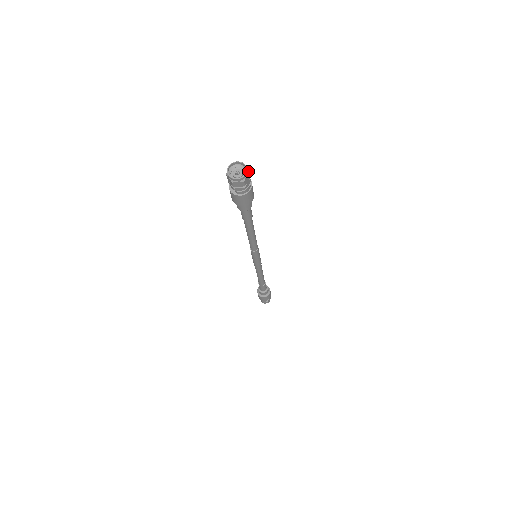
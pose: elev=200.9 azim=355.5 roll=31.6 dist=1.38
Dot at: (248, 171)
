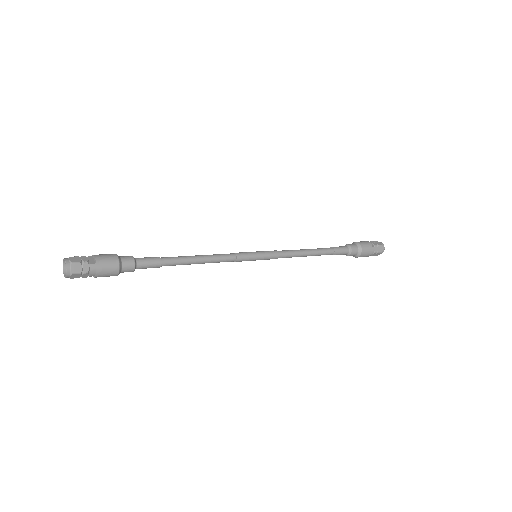
Dot at: (70, 262)
